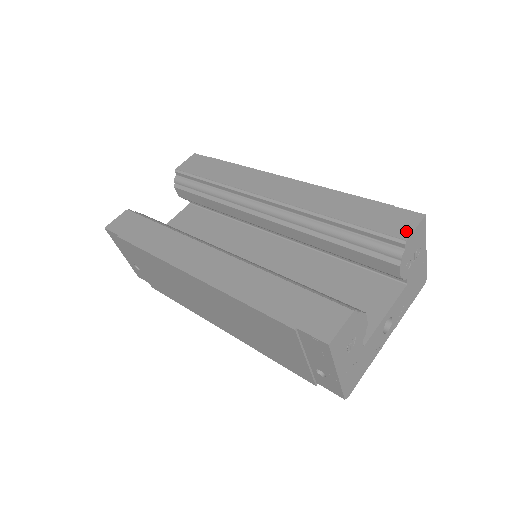
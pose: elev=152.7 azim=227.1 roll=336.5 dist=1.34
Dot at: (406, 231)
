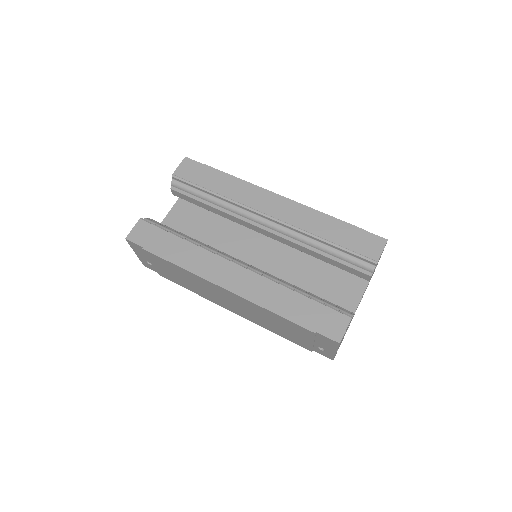
Dot at: (377, 254)
